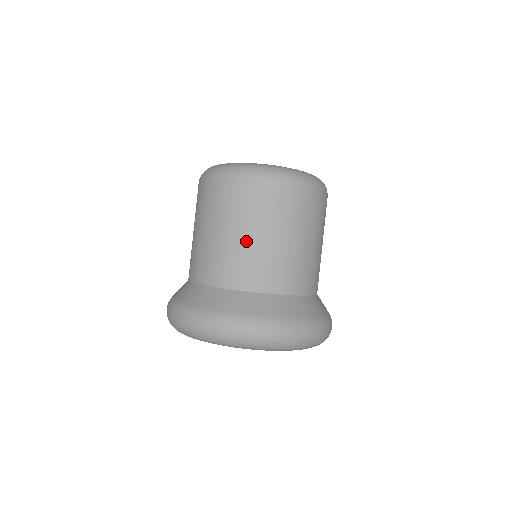
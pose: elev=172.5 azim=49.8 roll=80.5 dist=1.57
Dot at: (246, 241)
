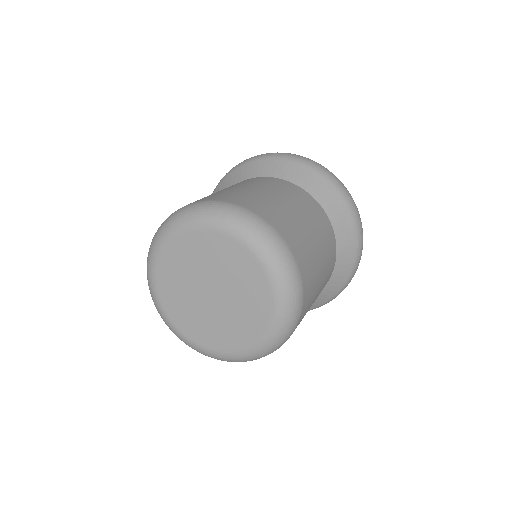
Dot at: occluded
